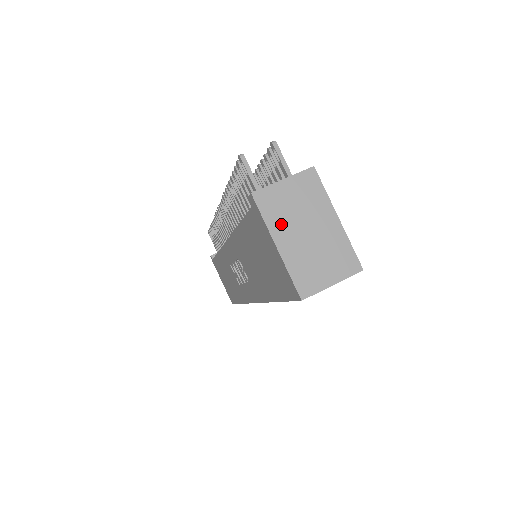
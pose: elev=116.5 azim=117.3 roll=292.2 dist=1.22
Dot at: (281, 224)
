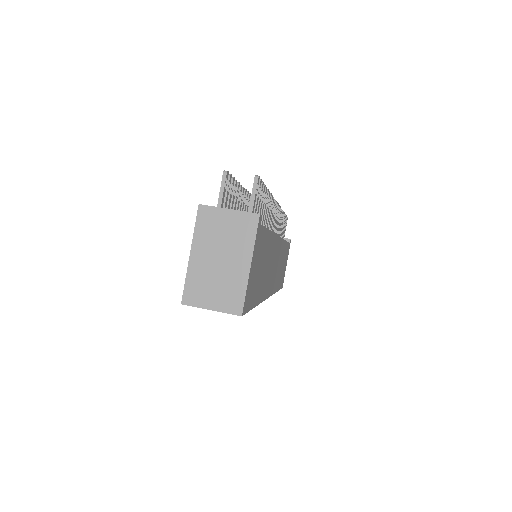
Dot at: (205, 240)
